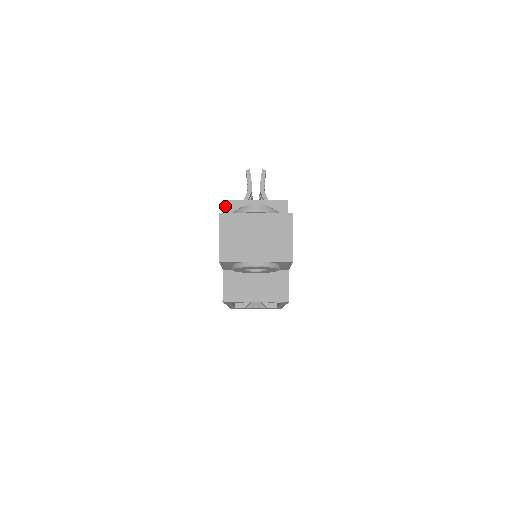
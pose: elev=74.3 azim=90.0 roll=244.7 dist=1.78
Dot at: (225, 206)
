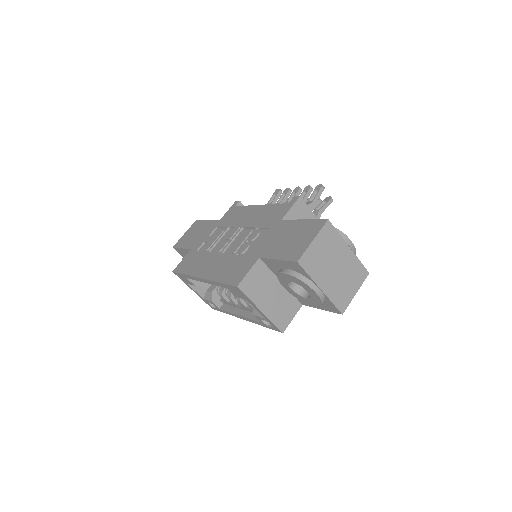
Dot at: (297, 201)
